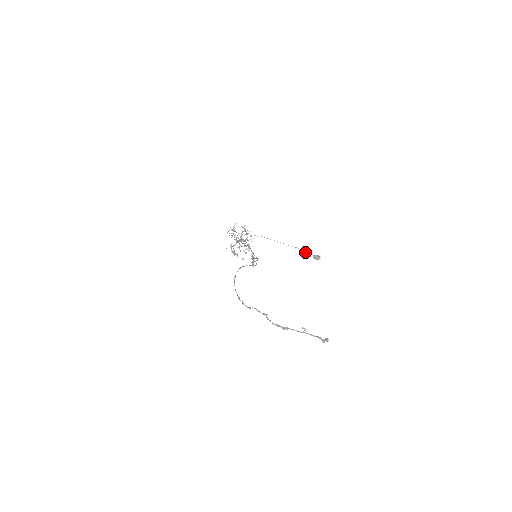
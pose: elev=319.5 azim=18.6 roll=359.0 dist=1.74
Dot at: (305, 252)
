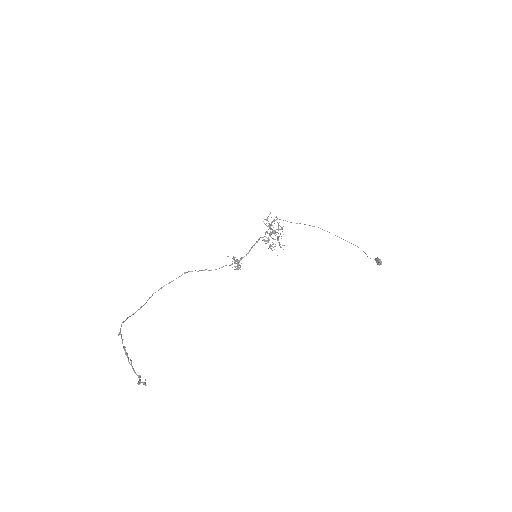
Dot at: occluded
